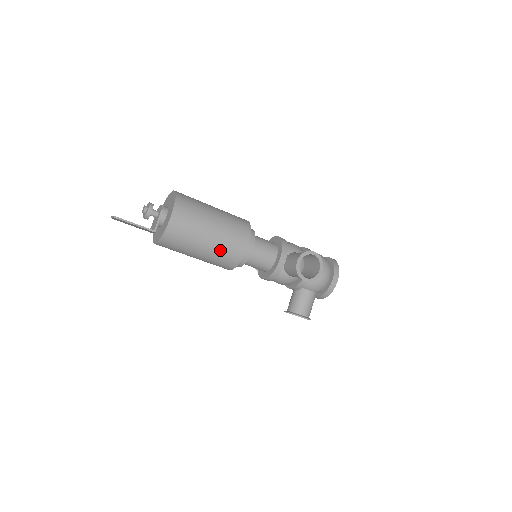
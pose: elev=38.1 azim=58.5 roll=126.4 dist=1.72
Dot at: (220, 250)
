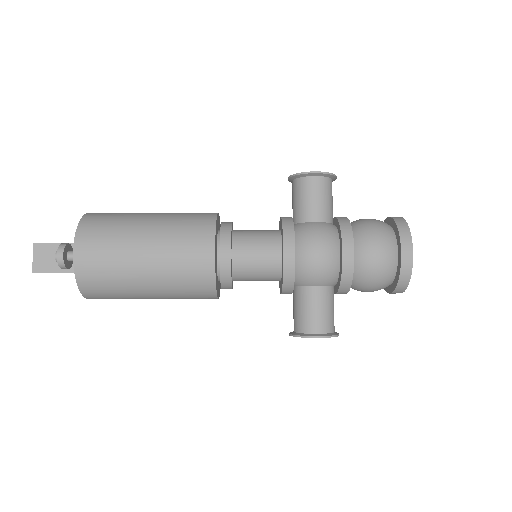
Dot at: occluded
